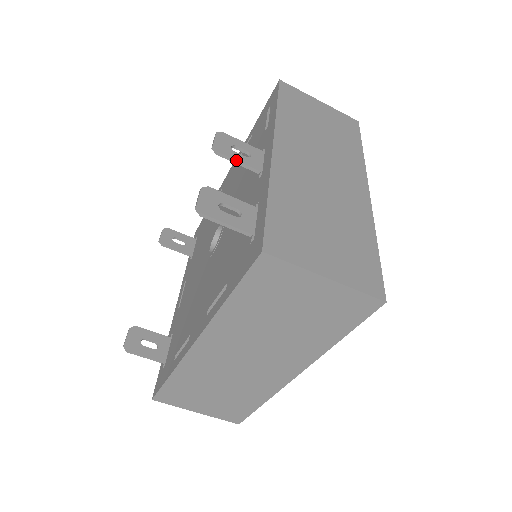
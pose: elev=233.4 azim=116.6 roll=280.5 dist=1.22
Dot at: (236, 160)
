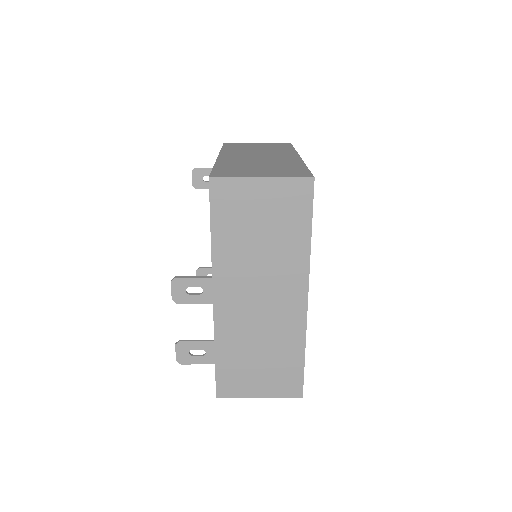
Dot at: occluded
